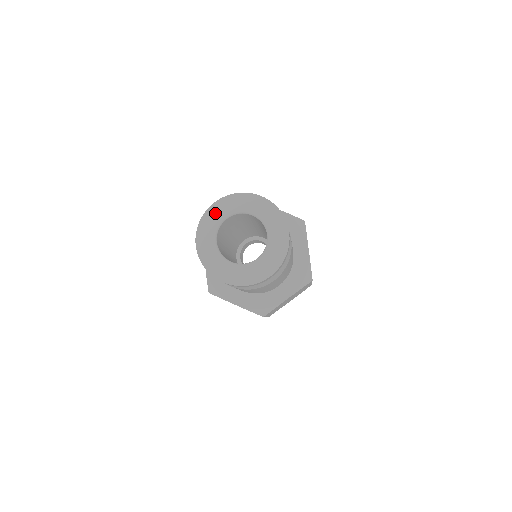
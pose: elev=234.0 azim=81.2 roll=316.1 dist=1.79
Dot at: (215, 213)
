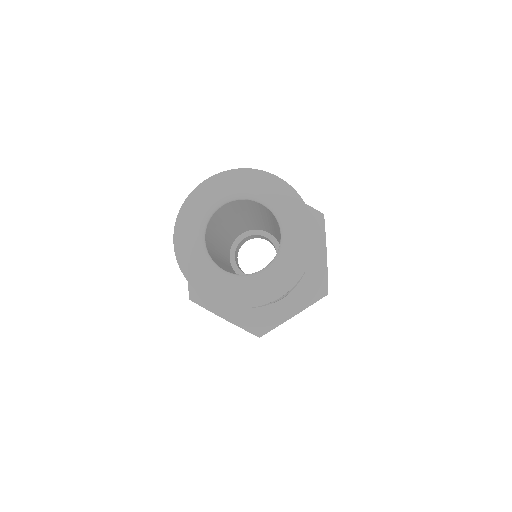
Dot at: (206, 196)
